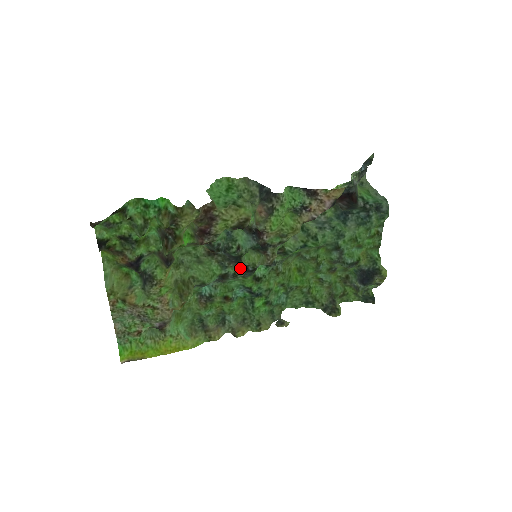
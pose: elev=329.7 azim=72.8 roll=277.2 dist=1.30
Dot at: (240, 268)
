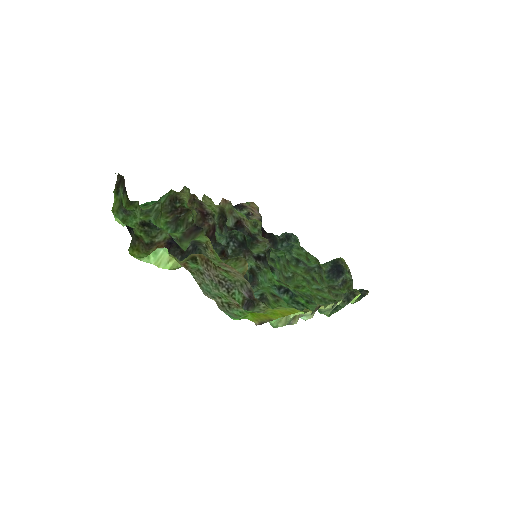
Dot at: (255, 259)
